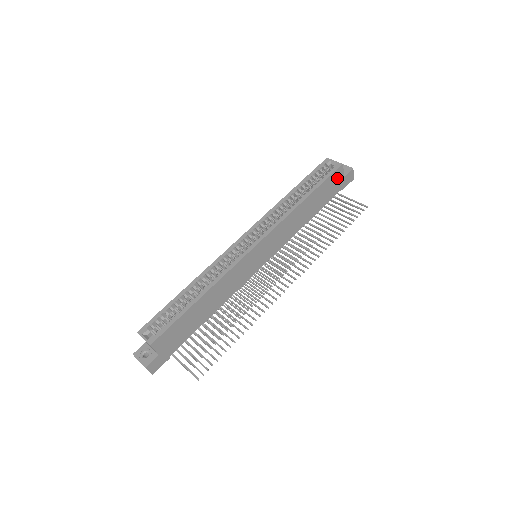
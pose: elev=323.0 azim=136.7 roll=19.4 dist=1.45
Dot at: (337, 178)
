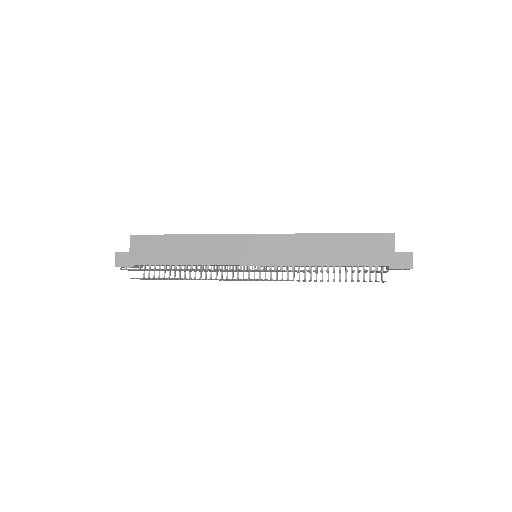
Dot at: (383, 245)
